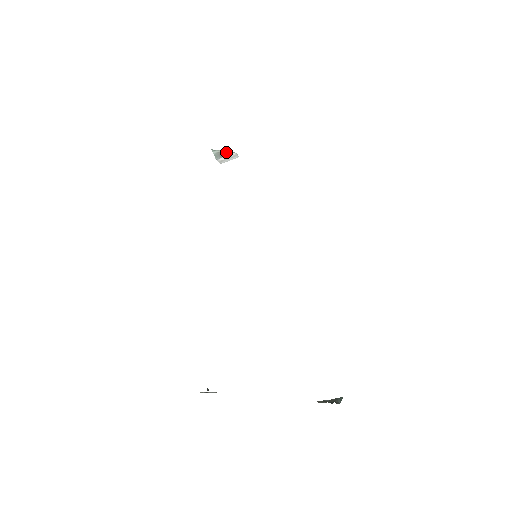
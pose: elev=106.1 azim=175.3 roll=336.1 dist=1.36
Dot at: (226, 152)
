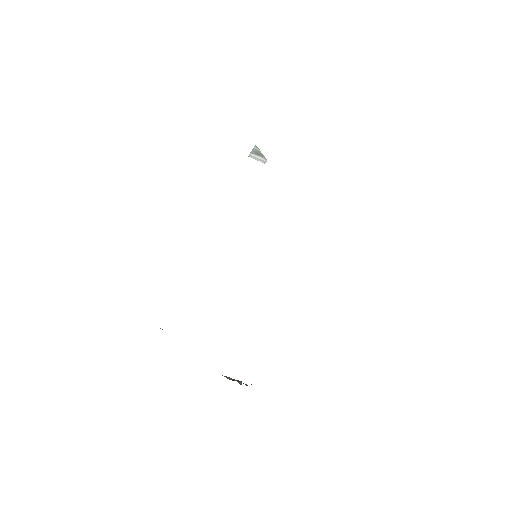
Dot at: (262, 154)
